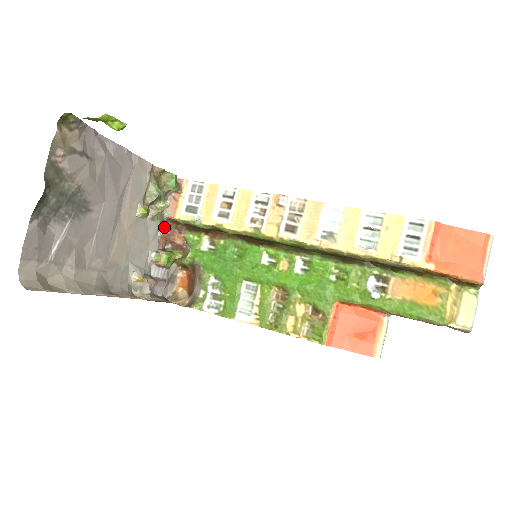
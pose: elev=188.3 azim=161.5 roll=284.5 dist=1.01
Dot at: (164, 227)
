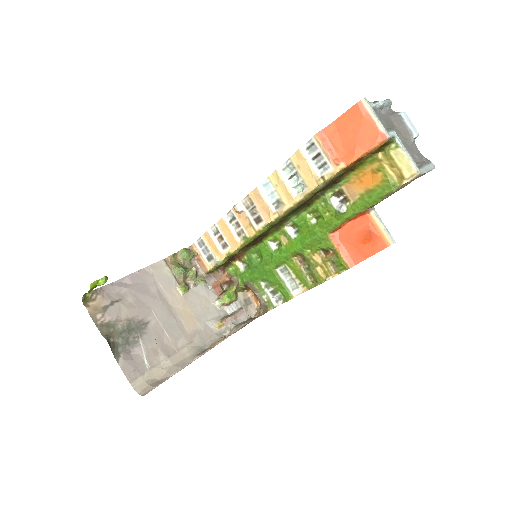
Dot at: (210, 281)
